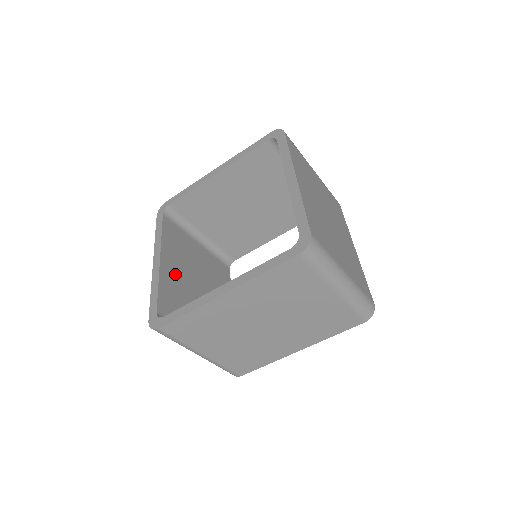
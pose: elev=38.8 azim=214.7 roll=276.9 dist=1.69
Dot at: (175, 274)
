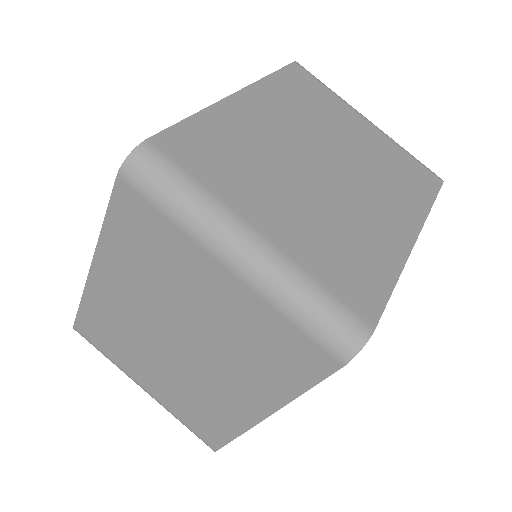
Dot at: occluded
